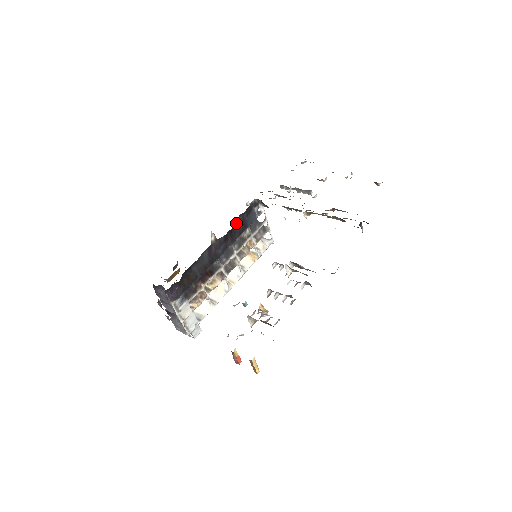
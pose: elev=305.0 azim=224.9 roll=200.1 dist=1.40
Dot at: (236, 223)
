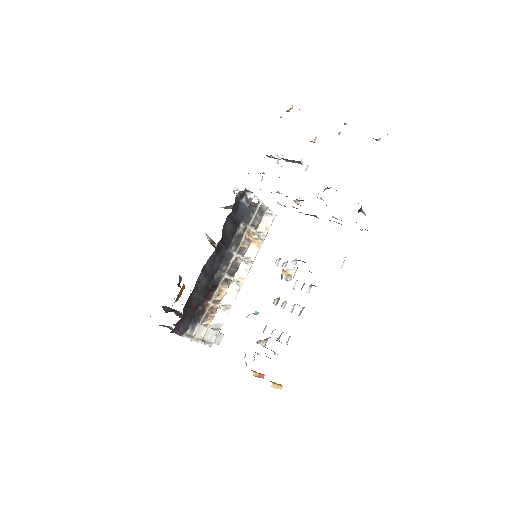
Dot at: (225, 227)
